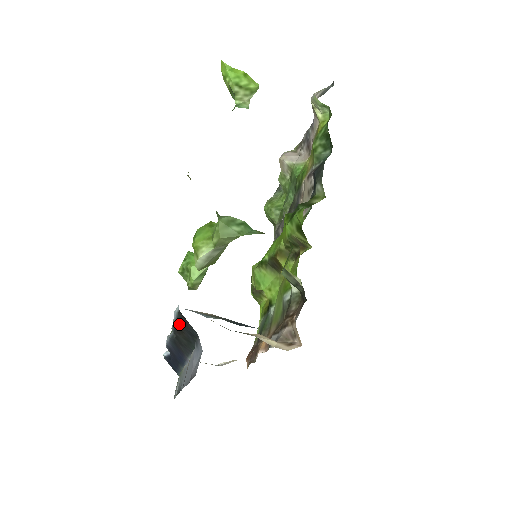
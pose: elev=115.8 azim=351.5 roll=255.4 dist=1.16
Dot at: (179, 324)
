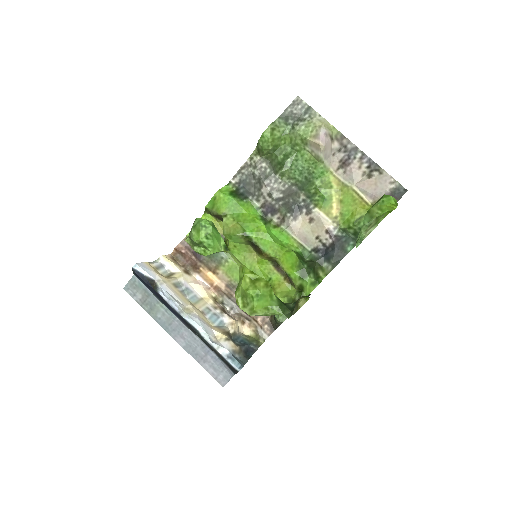
Dot at: (224, 360)
